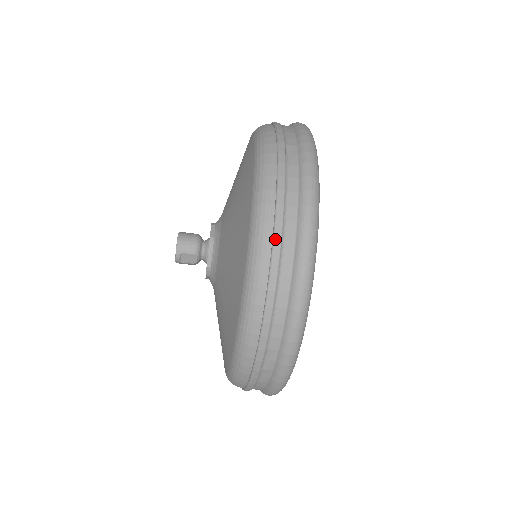
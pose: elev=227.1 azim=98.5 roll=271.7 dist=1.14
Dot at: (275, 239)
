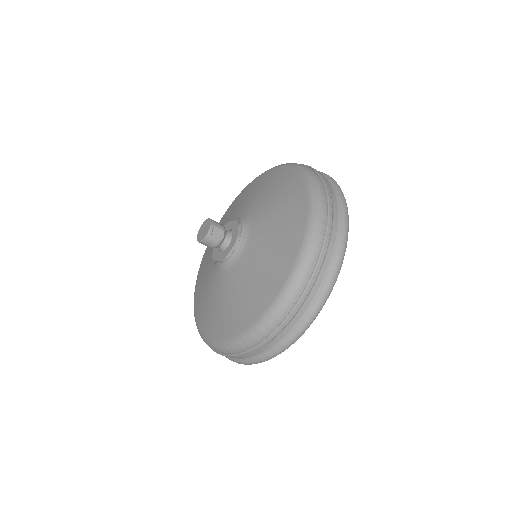
Dot at: (323, 178)
